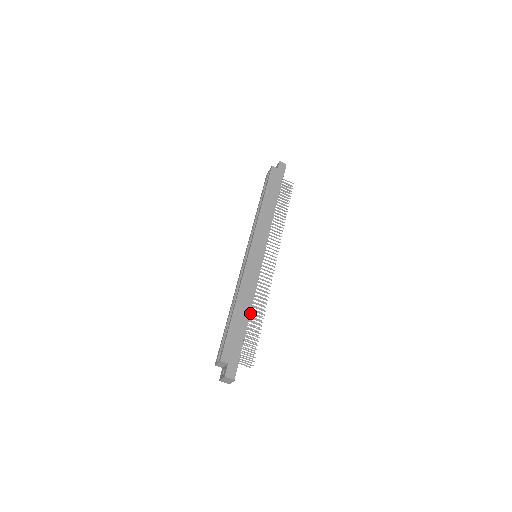
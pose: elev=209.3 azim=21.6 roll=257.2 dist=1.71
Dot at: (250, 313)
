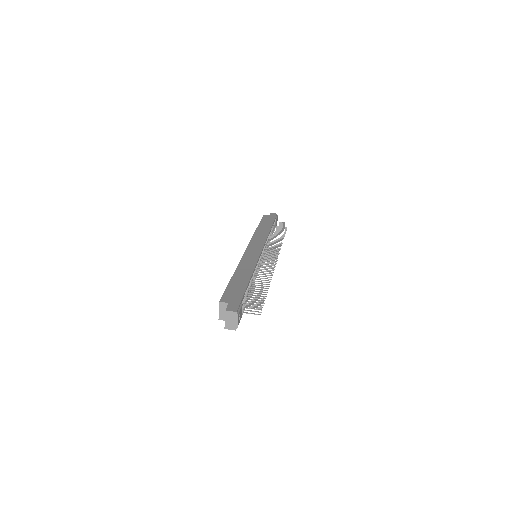
Dot at: occluded
